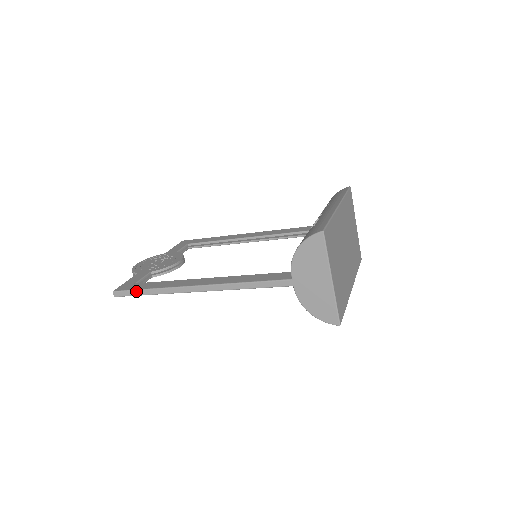
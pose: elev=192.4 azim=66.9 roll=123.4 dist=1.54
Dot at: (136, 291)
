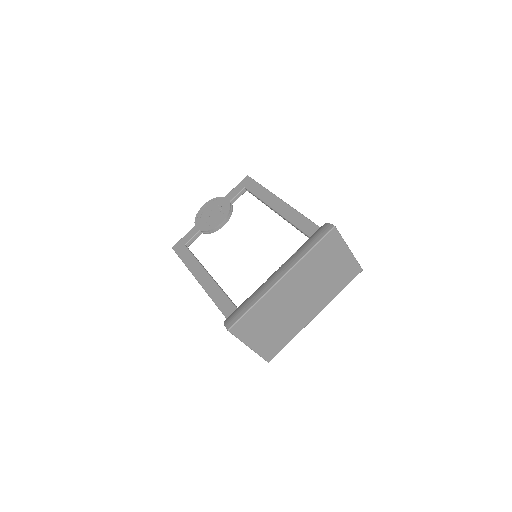
Dot at: (180, 258)
